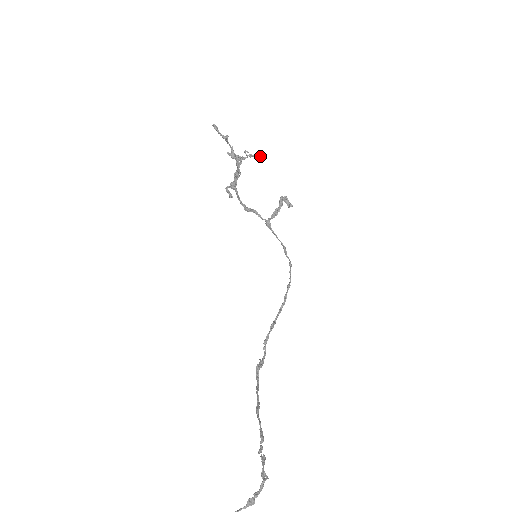
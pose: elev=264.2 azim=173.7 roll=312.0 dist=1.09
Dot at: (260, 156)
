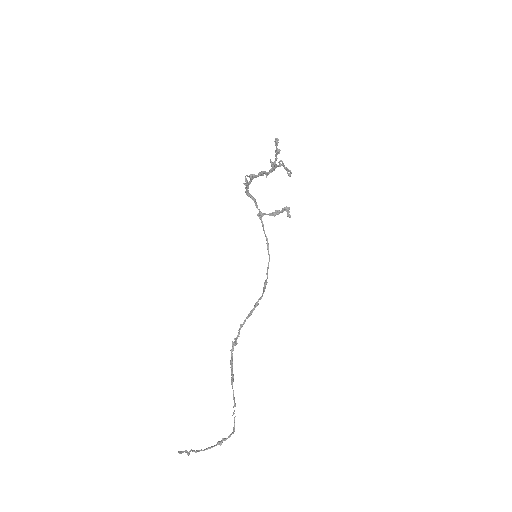
Dot at: occluded
